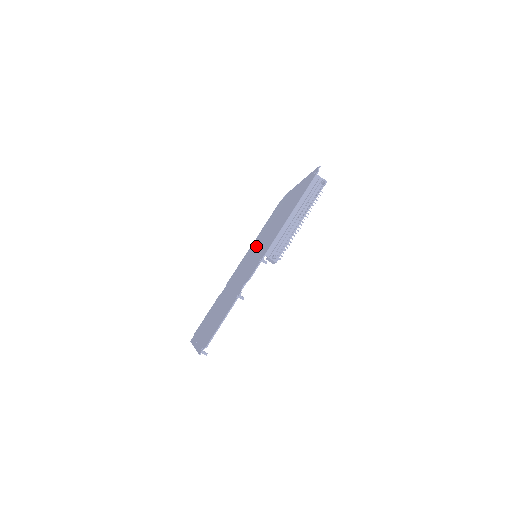
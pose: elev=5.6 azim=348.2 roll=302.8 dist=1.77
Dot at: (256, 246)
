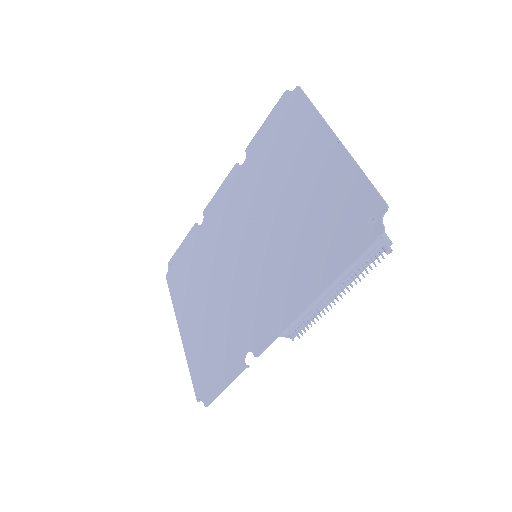
Dot at: (252, 213)
